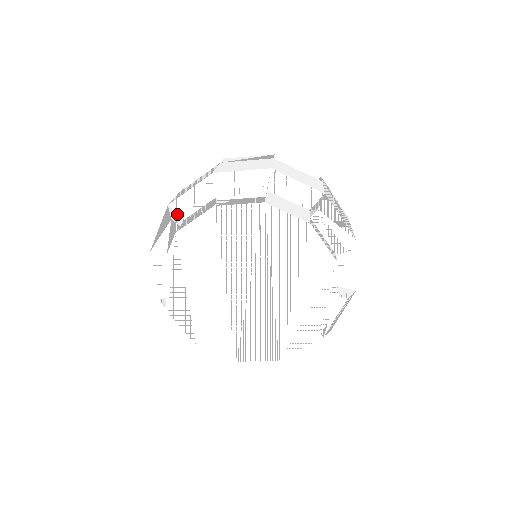
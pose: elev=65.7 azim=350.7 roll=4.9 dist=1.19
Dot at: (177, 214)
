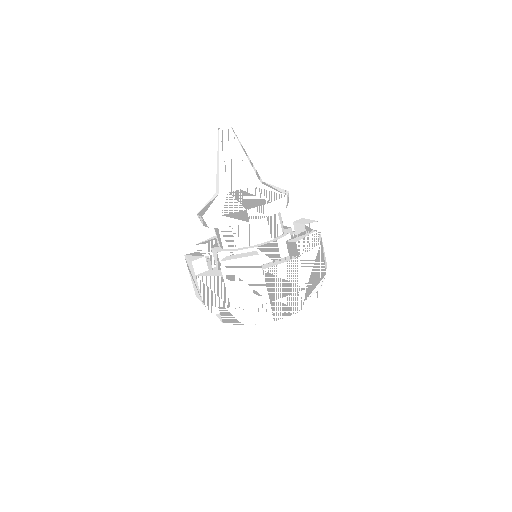
Dot at: occluded
